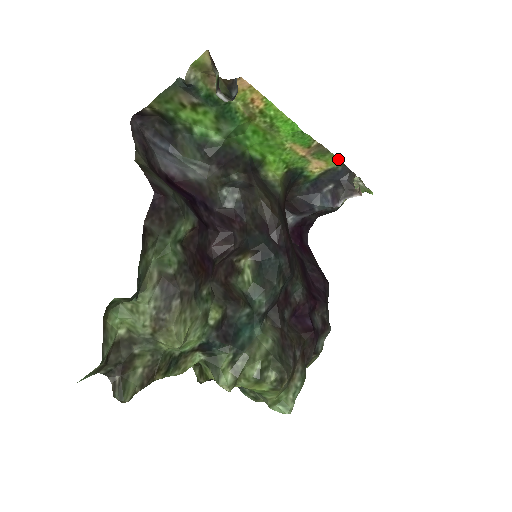
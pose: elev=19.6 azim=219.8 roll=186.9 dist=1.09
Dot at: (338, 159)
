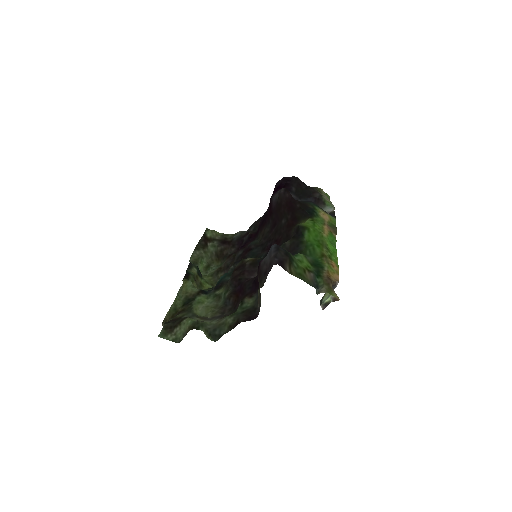
Dot at: occluded
